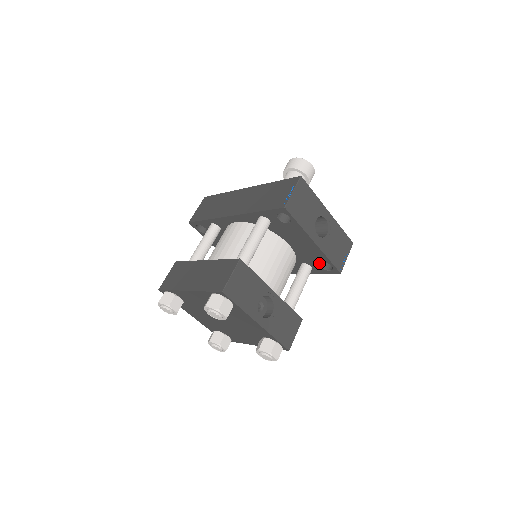
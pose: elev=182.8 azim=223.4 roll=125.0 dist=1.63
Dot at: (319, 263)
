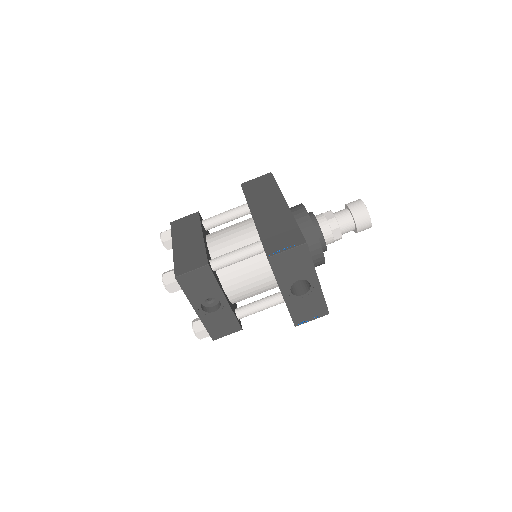
Dot at: occluded
